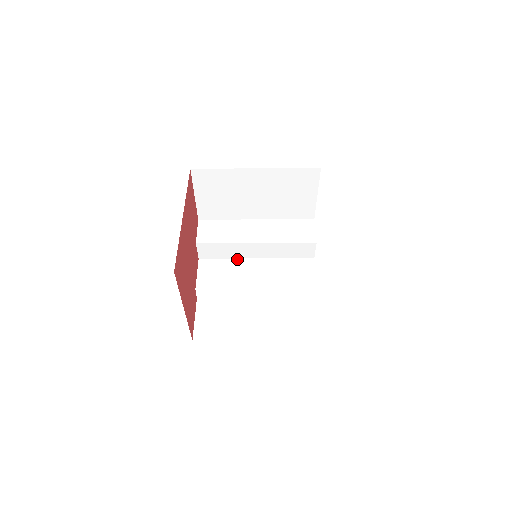
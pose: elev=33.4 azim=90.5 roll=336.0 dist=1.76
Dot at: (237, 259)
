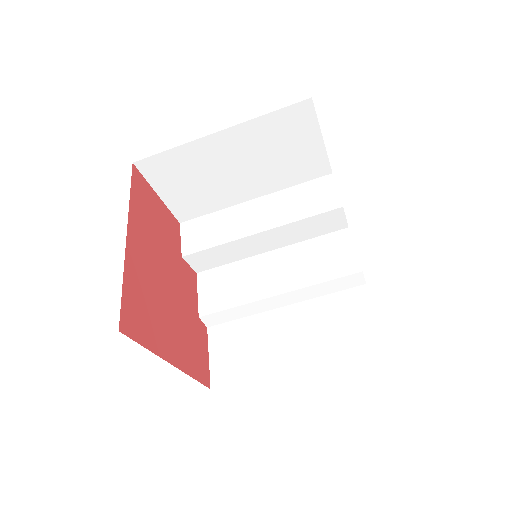
Dot at: (245, 259)
